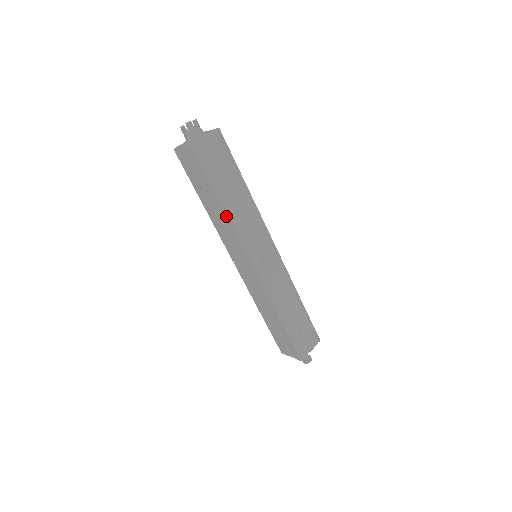
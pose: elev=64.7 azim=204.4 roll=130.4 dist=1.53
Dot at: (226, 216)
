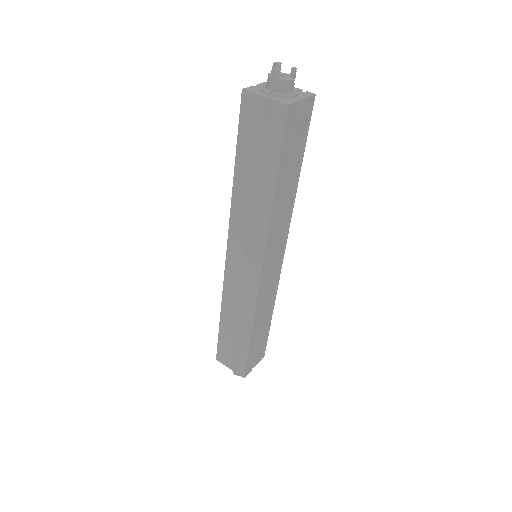
Dot at: (269, 209)
